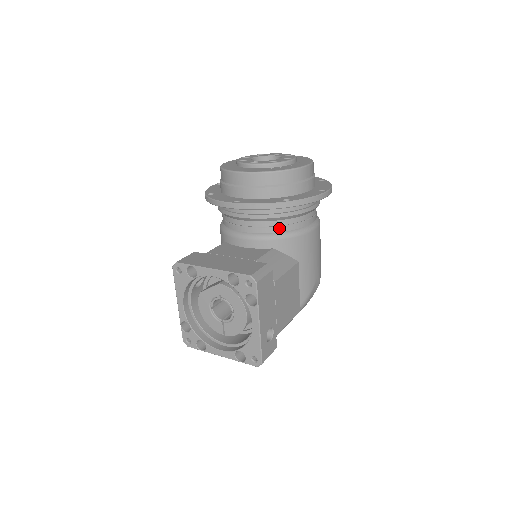
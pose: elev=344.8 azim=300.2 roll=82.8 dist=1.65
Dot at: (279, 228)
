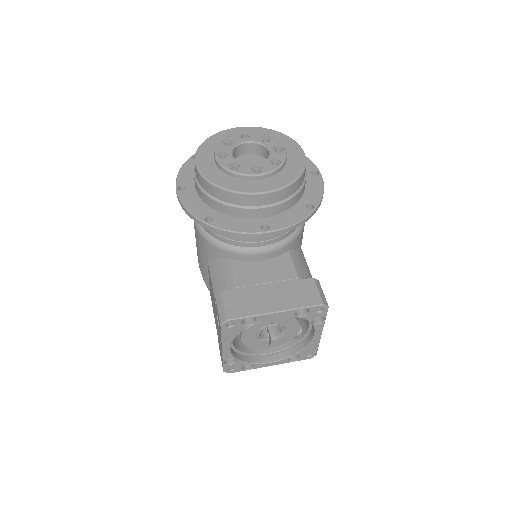
Dot at: occluded
